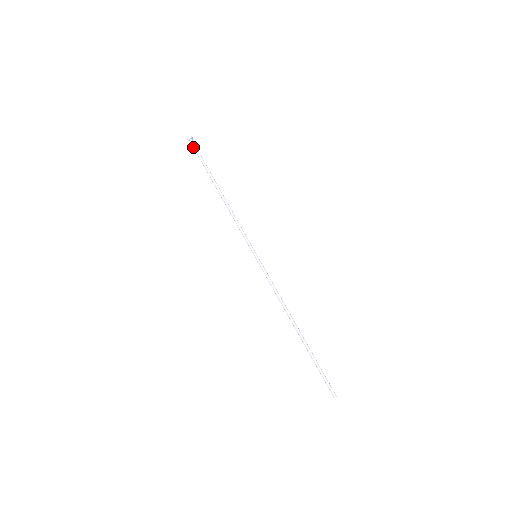
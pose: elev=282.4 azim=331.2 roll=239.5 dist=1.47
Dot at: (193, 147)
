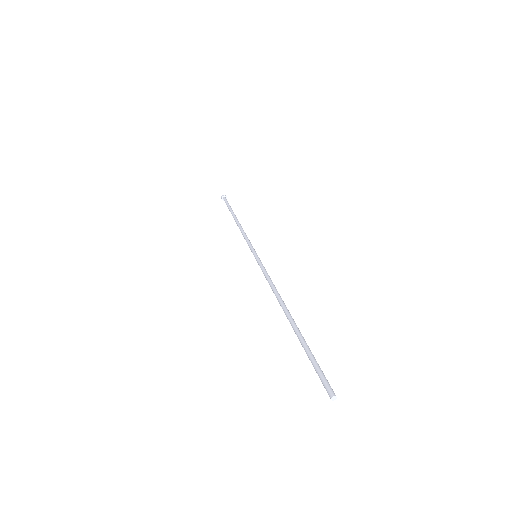
Dot at: (225, 199)
